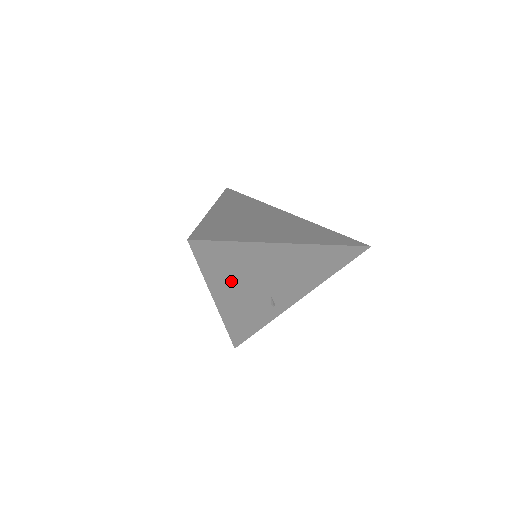
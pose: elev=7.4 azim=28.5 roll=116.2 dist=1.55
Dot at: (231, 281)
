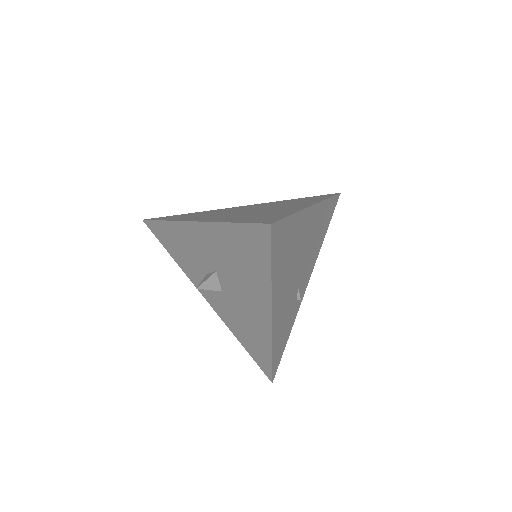
Dot at: (283, 278)
